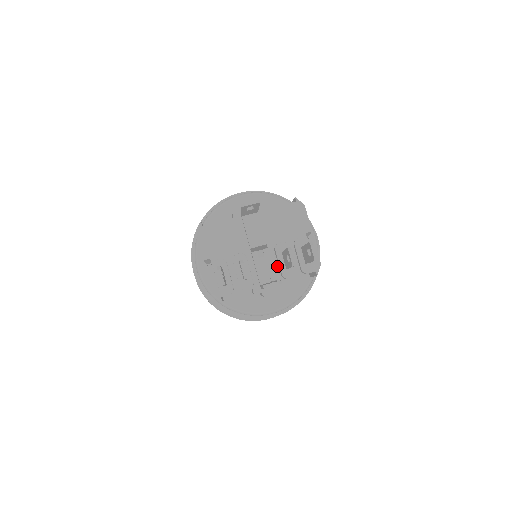
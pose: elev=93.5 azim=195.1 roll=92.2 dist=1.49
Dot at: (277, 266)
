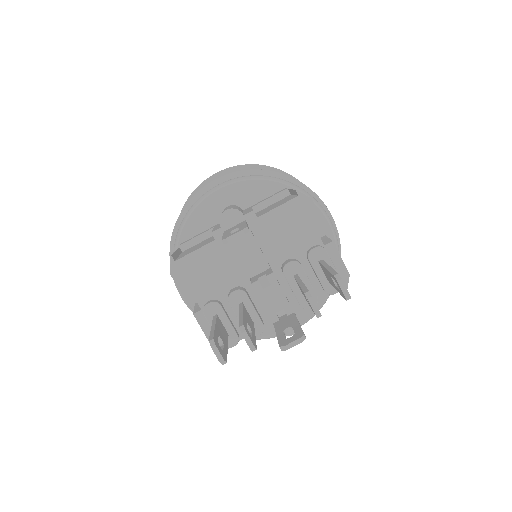
Dot at: (290, 292)
